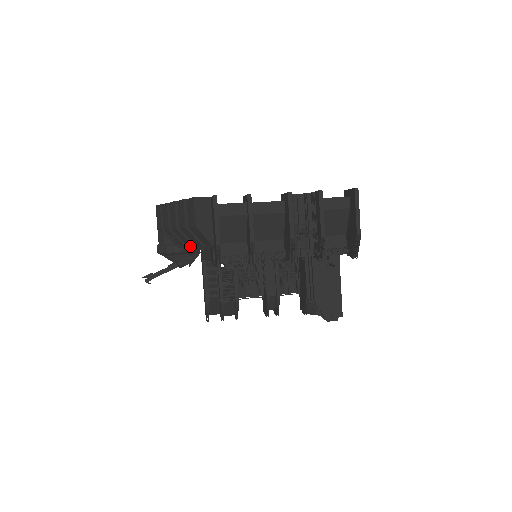
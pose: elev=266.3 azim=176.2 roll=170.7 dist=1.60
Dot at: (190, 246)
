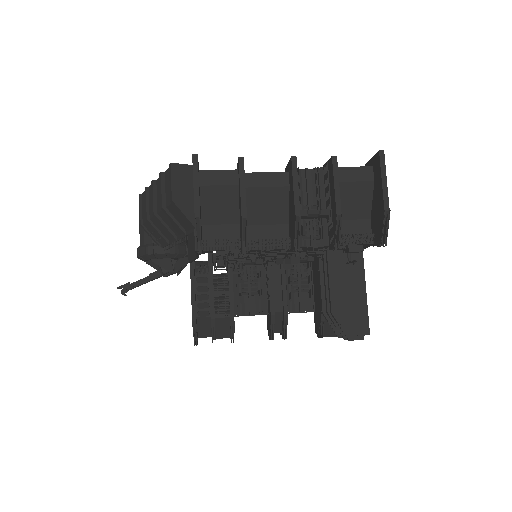
Dot at: (172, 240)
